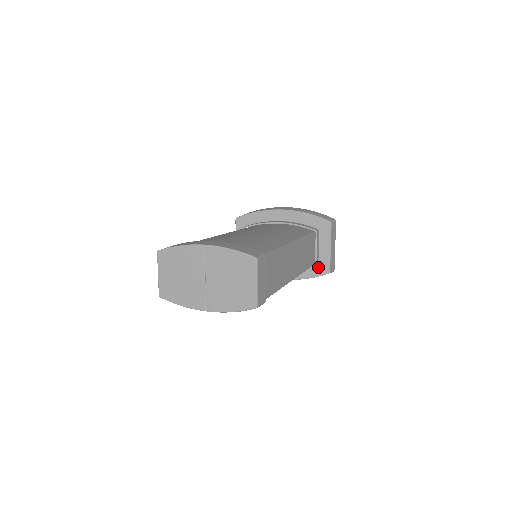
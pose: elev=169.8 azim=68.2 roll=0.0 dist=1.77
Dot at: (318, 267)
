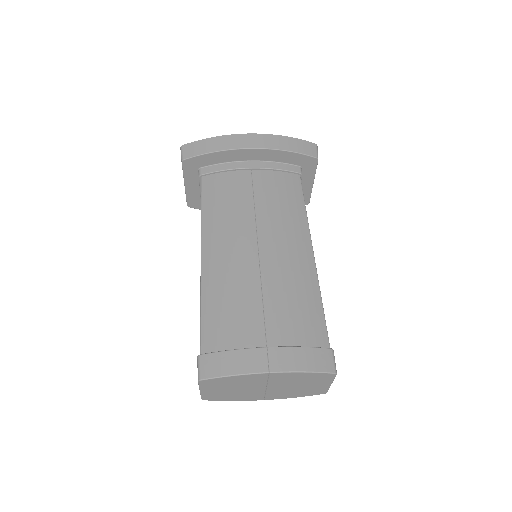
Dot at: occluded
